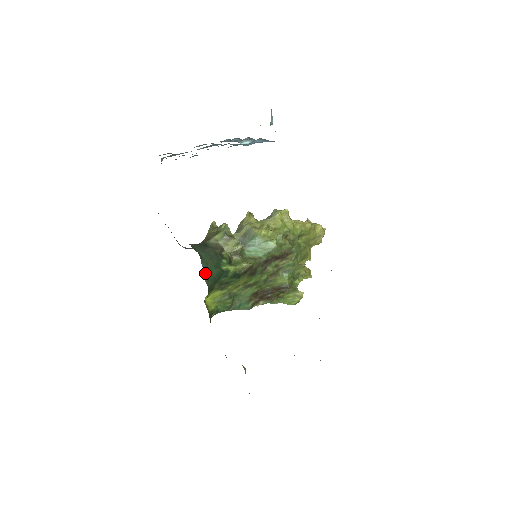
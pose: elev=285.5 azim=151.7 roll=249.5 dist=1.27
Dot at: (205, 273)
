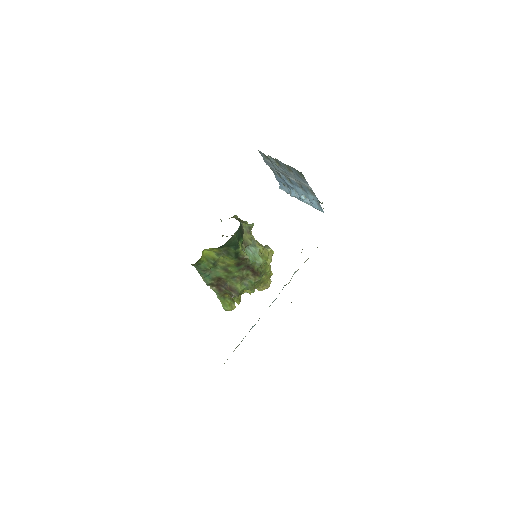
Dot at: (234, 234)
